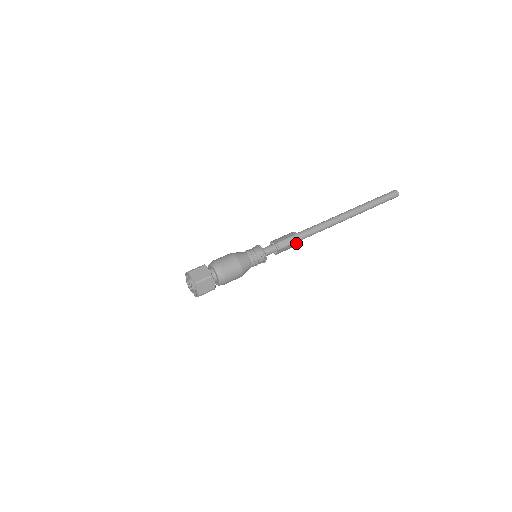
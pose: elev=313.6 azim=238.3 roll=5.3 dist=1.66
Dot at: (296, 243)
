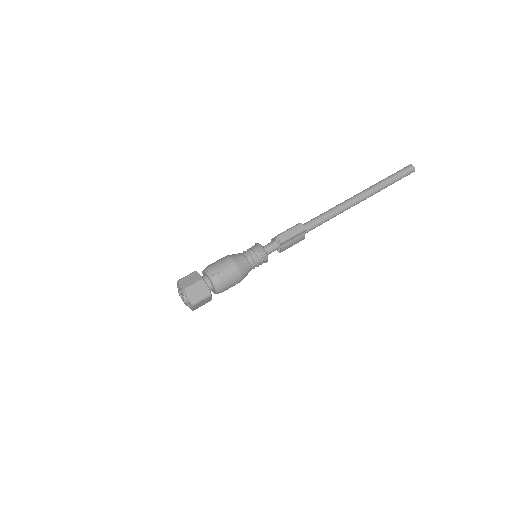
Dot at: (301, 235)
